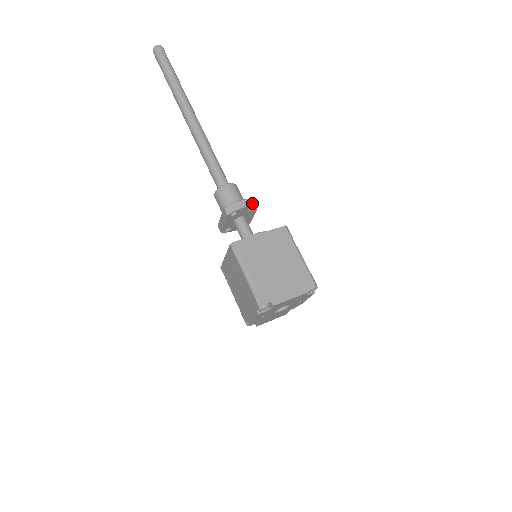
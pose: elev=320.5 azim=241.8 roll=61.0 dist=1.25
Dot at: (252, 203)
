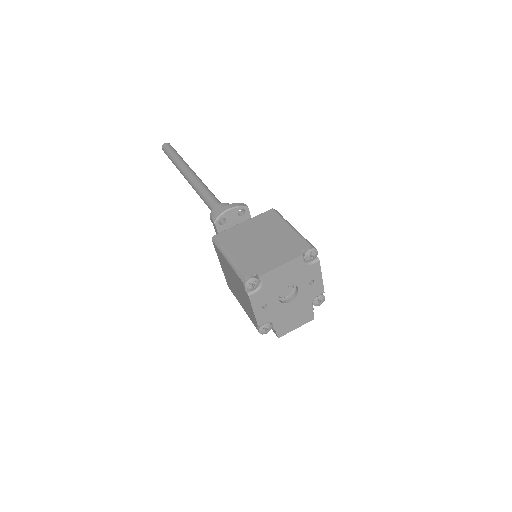
Dot at: (239, 205)
